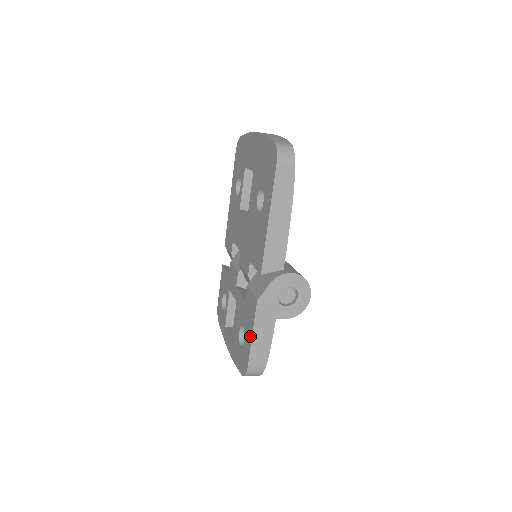
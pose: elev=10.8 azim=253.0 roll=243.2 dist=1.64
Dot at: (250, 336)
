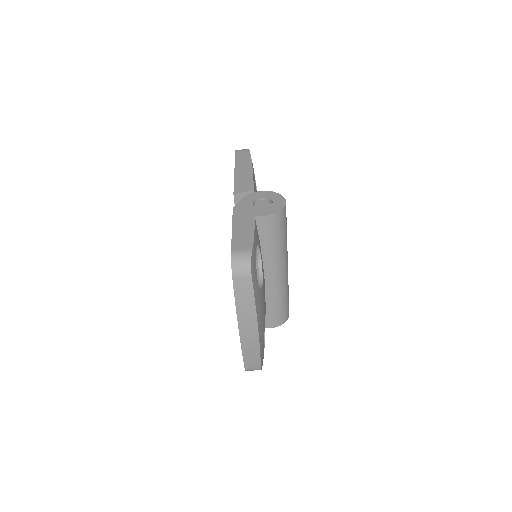
Dot at: occluded
